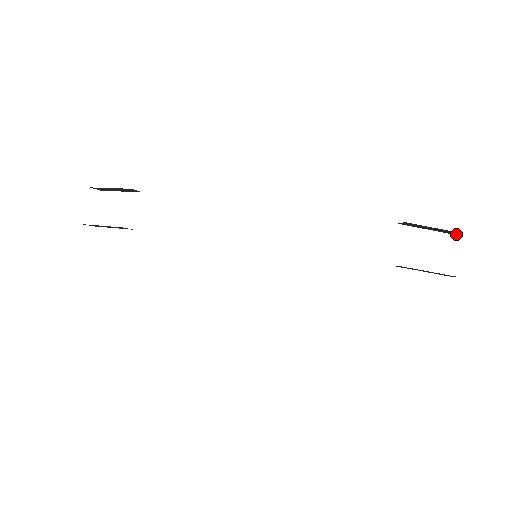
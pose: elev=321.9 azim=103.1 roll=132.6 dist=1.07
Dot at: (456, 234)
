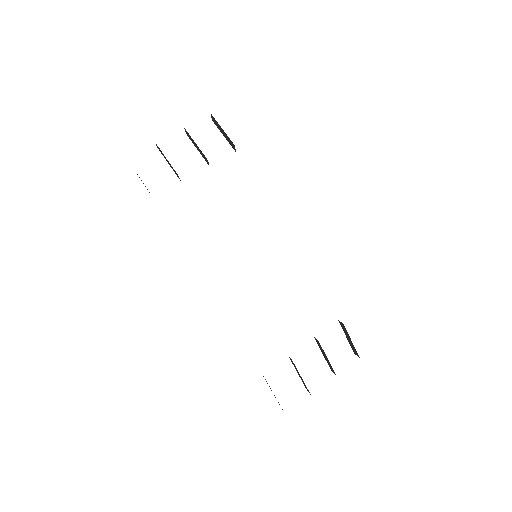
Dot at: (355, 354)
